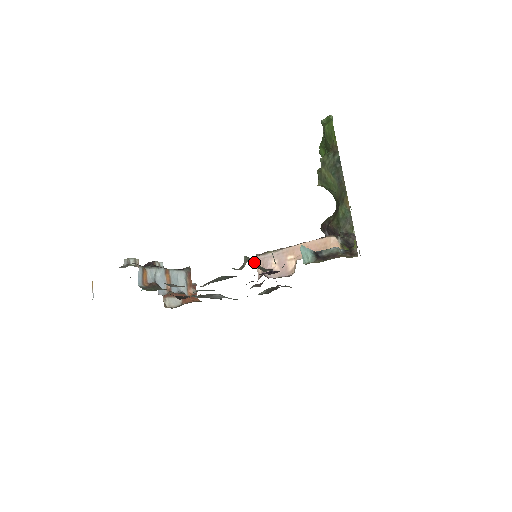
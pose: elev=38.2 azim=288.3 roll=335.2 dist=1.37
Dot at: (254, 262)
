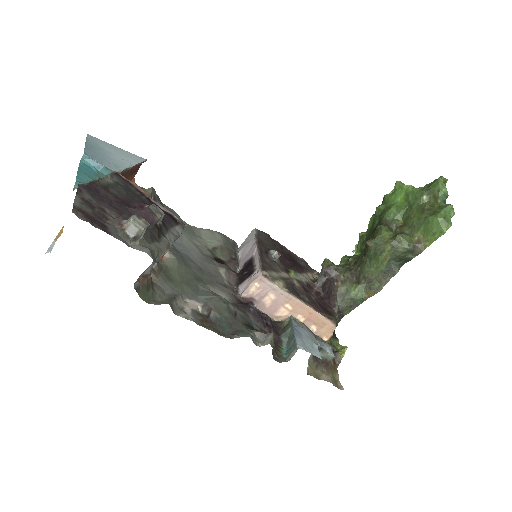
Dot at: occluded
